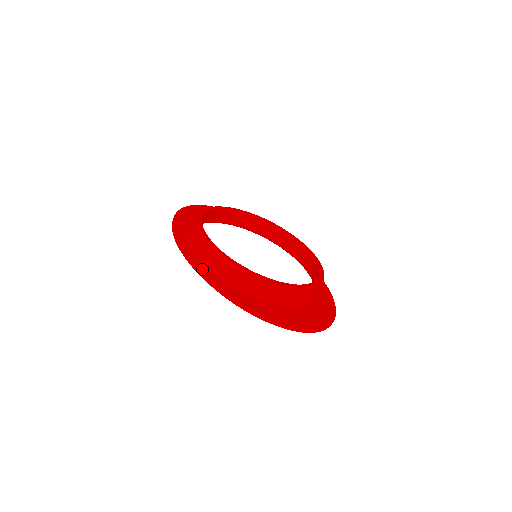
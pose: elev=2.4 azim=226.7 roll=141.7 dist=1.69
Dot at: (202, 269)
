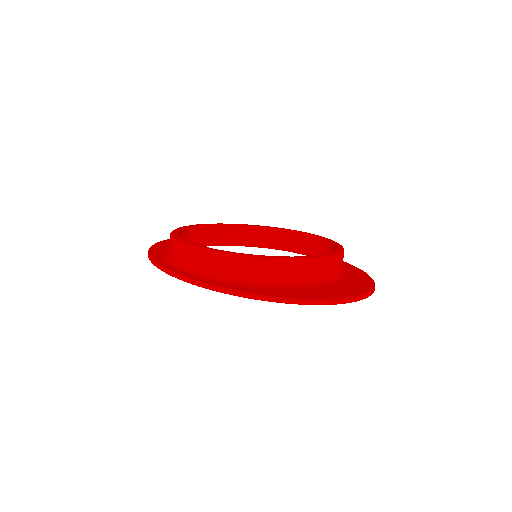
Dot at: (187, 275)
